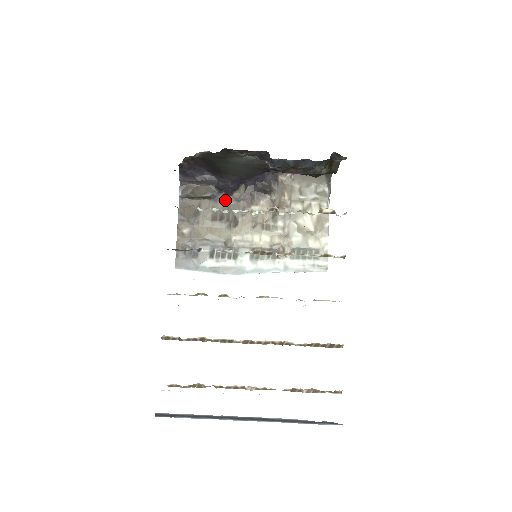
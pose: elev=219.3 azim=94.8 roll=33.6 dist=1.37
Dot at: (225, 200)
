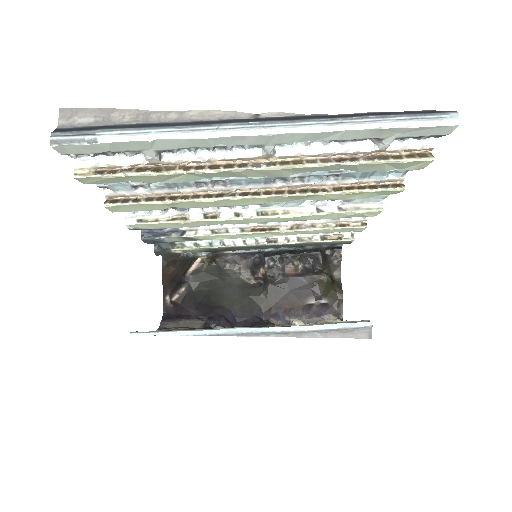
Dot at: occluded
